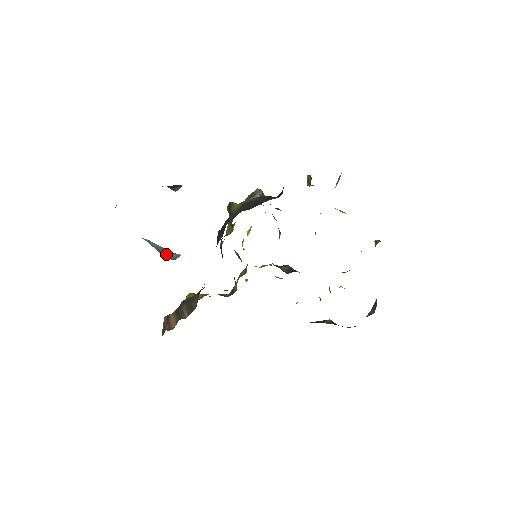
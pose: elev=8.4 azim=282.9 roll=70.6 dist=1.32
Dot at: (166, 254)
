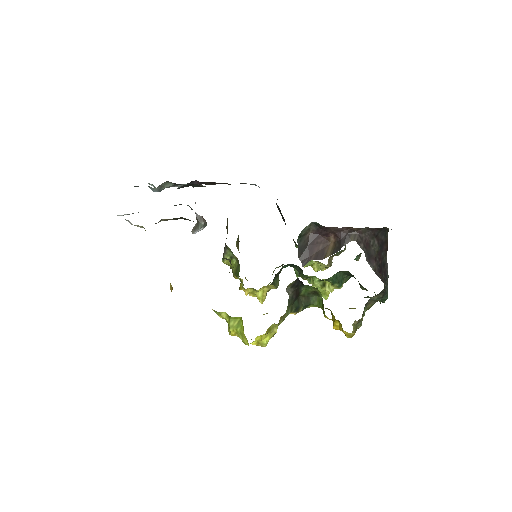
Dot at: occluded
